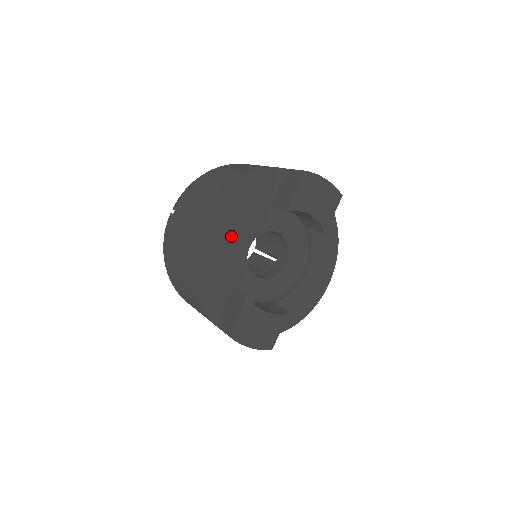
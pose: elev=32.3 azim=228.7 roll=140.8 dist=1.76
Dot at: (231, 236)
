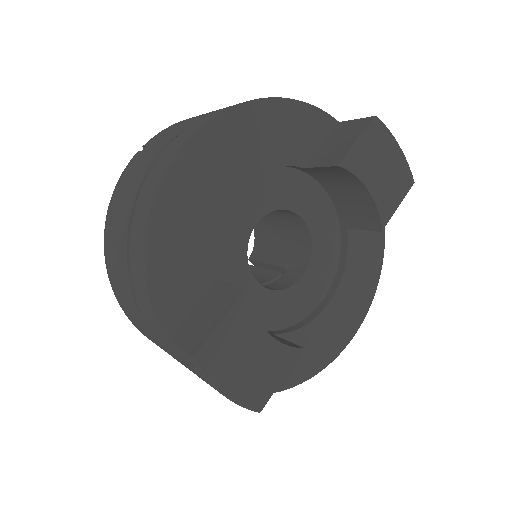
Dot at: (234, 188)
